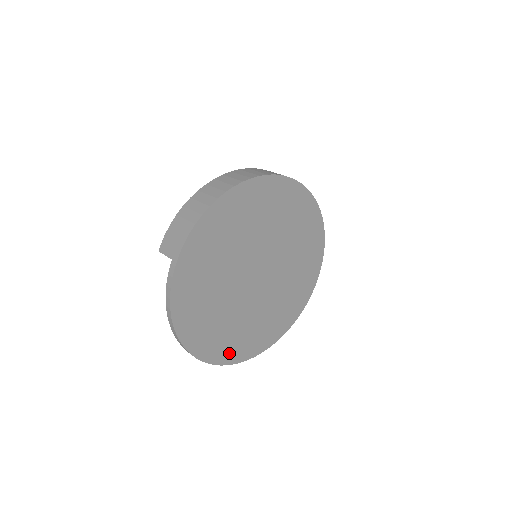
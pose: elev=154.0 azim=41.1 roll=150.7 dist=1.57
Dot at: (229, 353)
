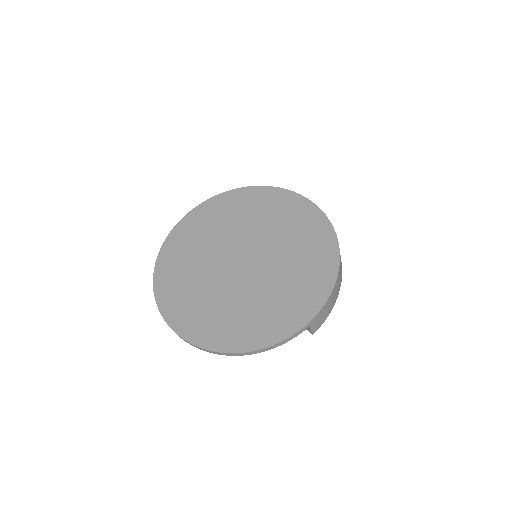
Dot at: (184, 321)
